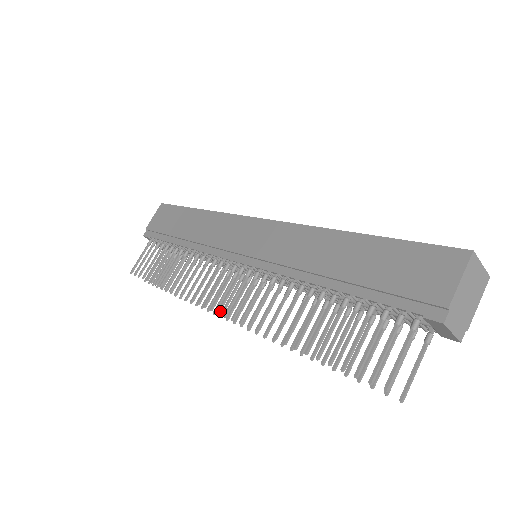
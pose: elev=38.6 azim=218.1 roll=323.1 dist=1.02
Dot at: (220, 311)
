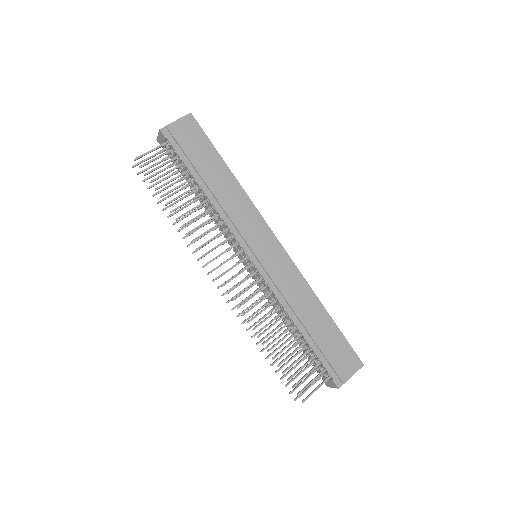
Dot at: (224, 285)
